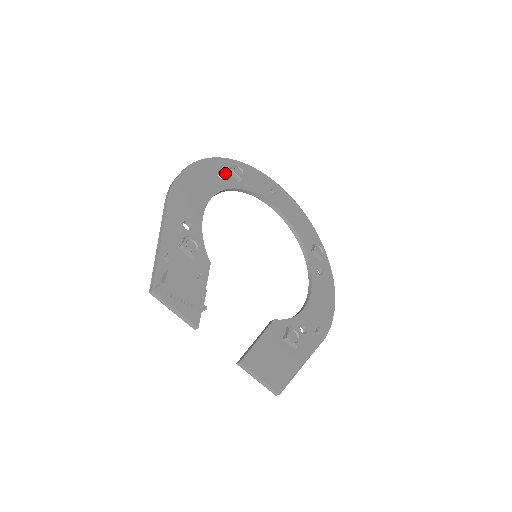
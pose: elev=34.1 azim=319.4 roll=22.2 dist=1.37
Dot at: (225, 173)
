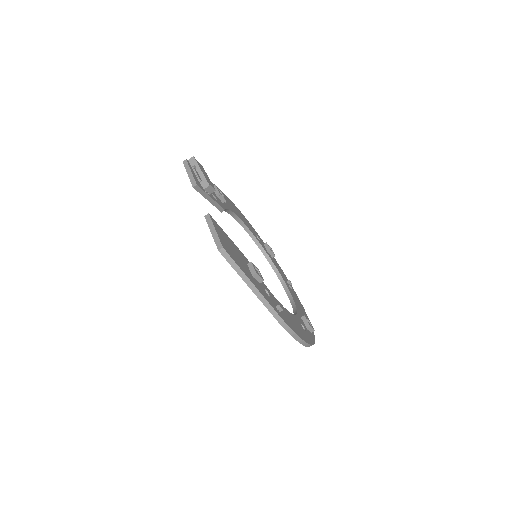
Dot at: (261, 242)
